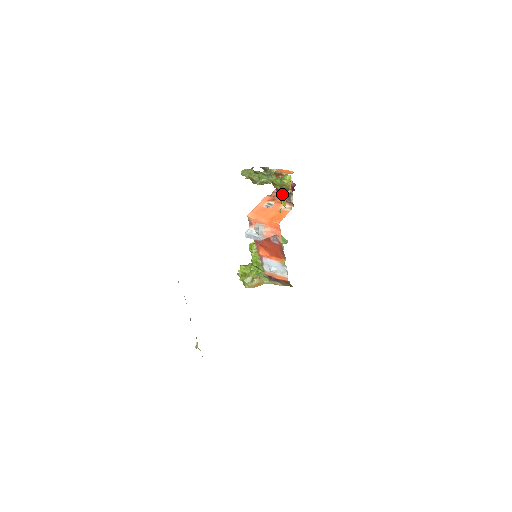
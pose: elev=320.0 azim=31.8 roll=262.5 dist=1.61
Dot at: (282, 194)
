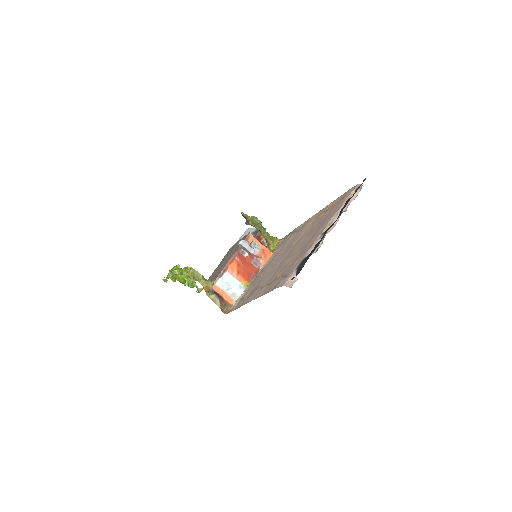
Dot at: occluded
